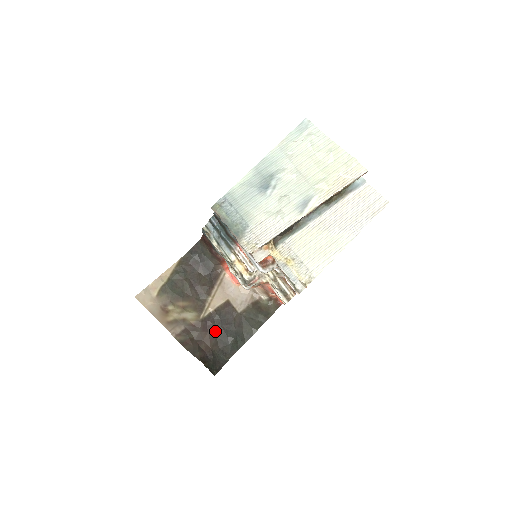
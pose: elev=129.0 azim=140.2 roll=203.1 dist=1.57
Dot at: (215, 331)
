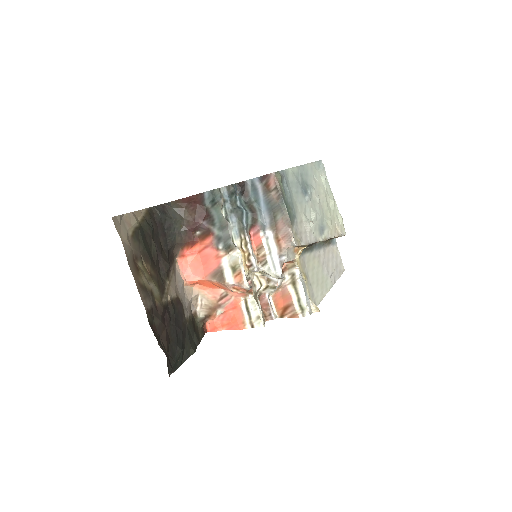
Dot at: (170, 330)
